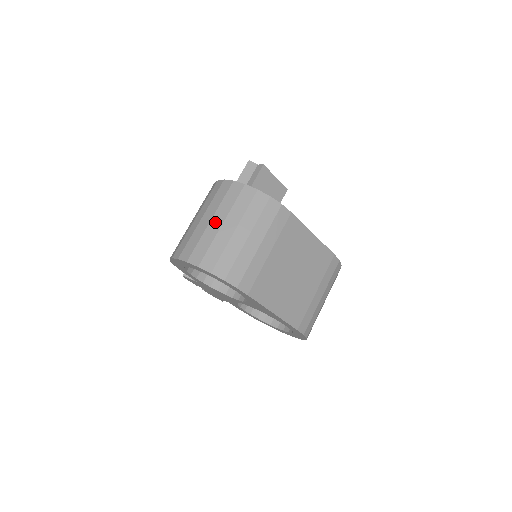
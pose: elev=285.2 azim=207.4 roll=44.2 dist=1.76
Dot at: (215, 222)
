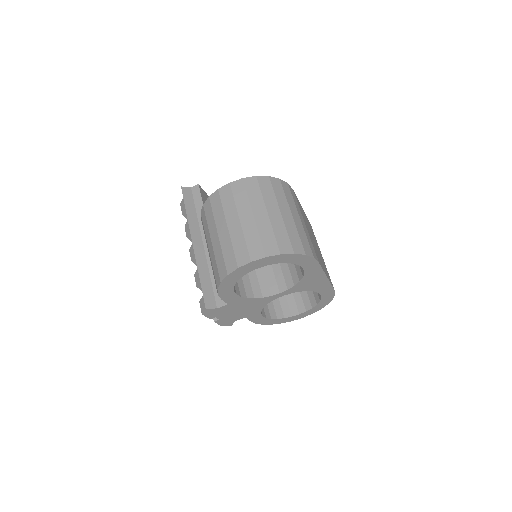
Dot at: (259, 215)
